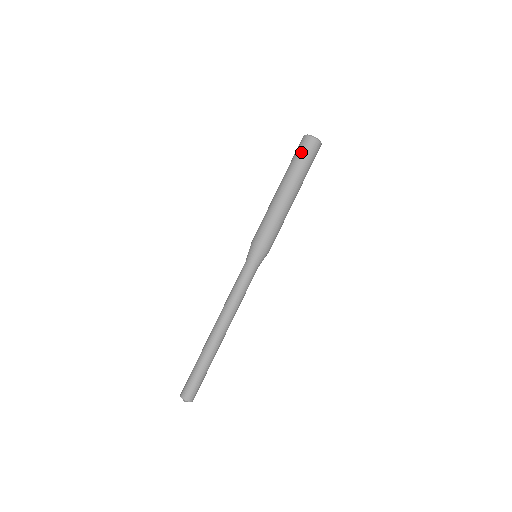
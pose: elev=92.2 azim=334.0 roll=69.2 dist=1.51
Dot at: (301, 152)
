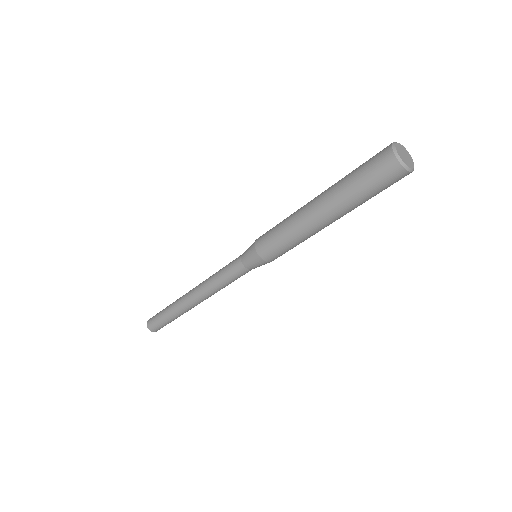
Dot at: (372, 181)
